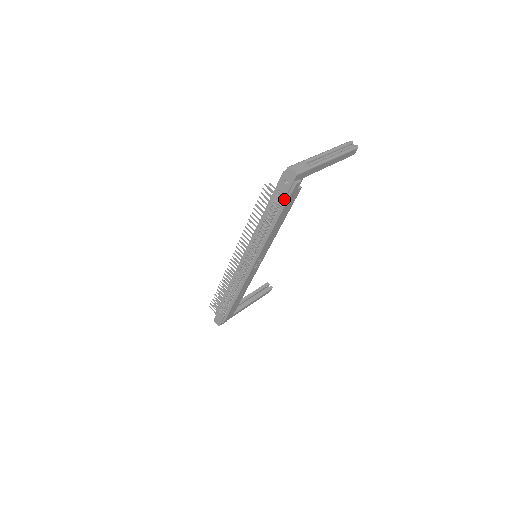
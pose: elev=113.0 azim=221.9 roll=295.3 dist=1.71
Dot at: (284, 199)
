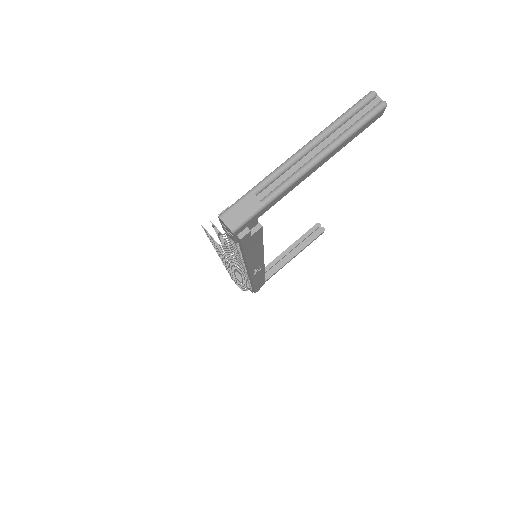
Dot at: (238, 244)
